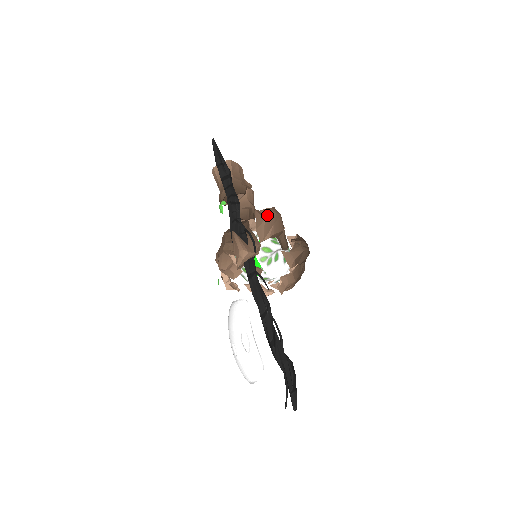
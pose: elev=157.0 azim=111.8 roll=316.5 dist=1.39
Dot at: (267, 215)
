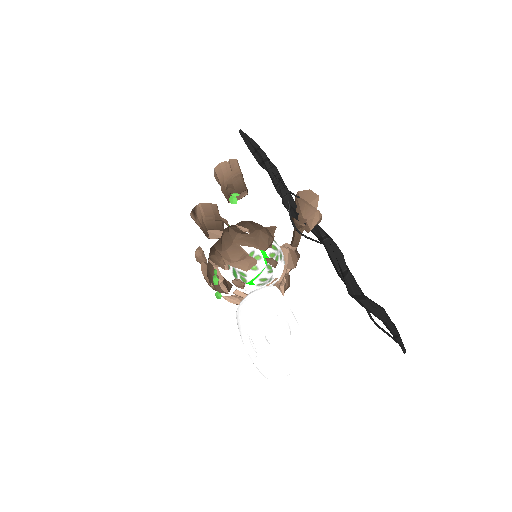
Dot at: (315, 195)
